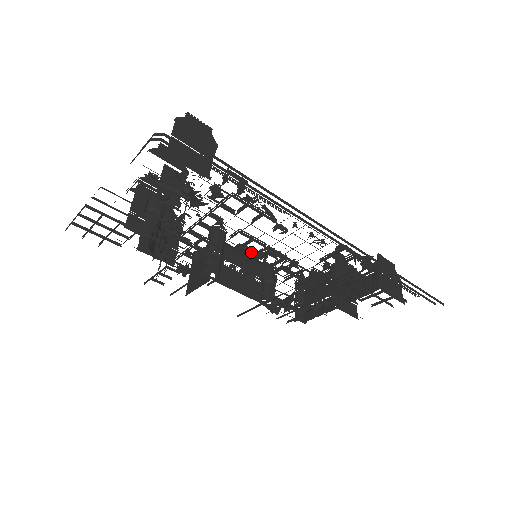
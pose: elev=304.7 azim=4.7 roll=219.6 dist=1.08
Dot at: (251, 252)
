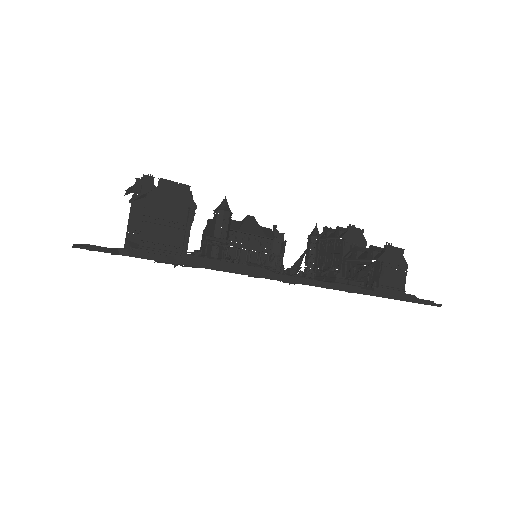
Dot at: occluded
